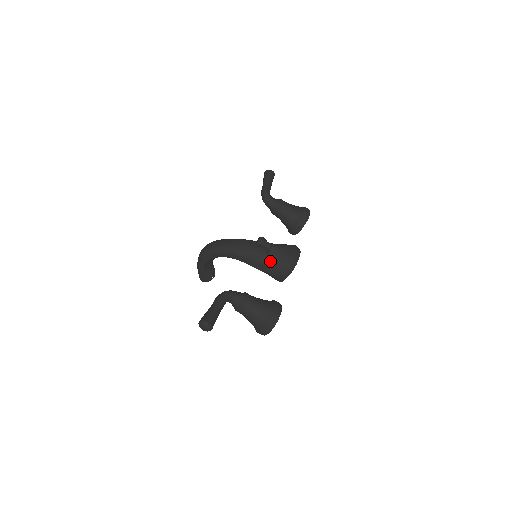
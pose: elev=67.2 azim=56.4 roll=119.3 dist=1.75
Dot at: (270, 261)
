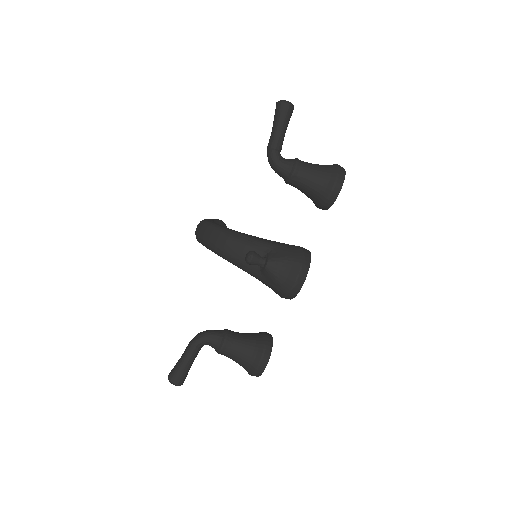
Dot at: (266, 281)
